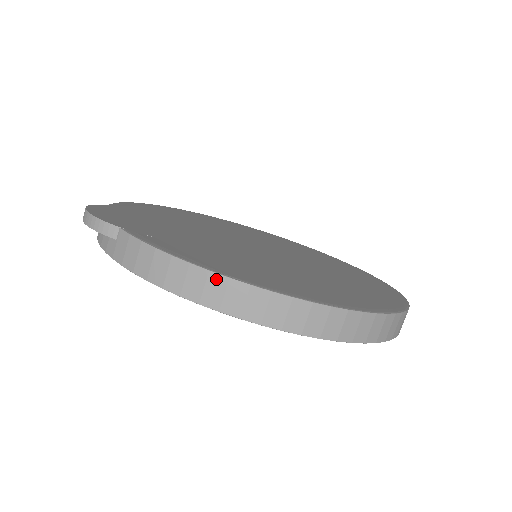
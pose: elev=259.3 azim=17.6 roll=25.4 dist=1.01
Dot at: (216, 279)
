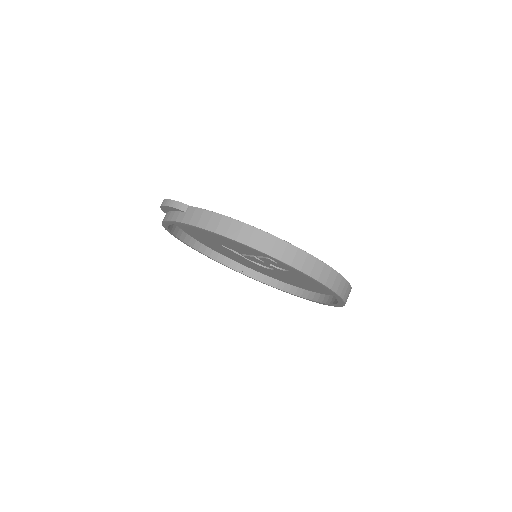
Dot at: (247, 227)
